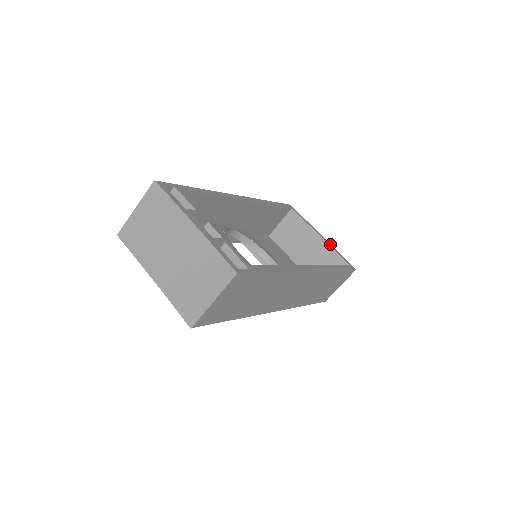
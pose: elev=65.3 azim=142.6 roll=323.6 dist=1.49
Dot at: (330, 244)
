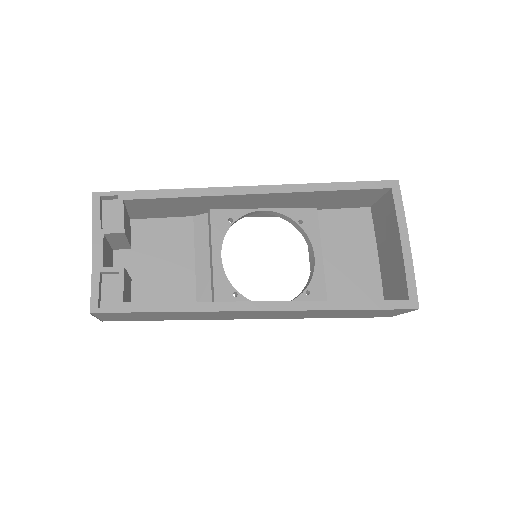
Dot at: (410, 258)
